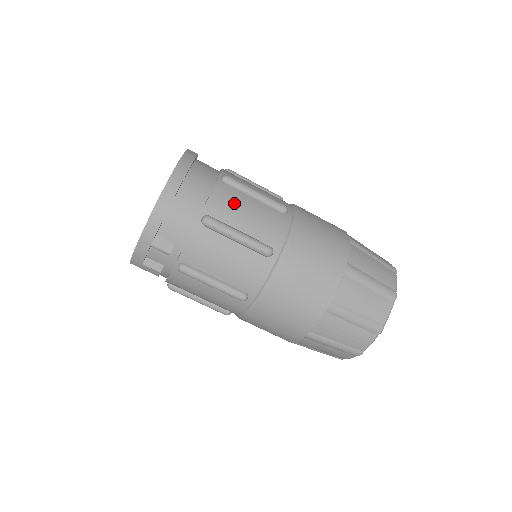
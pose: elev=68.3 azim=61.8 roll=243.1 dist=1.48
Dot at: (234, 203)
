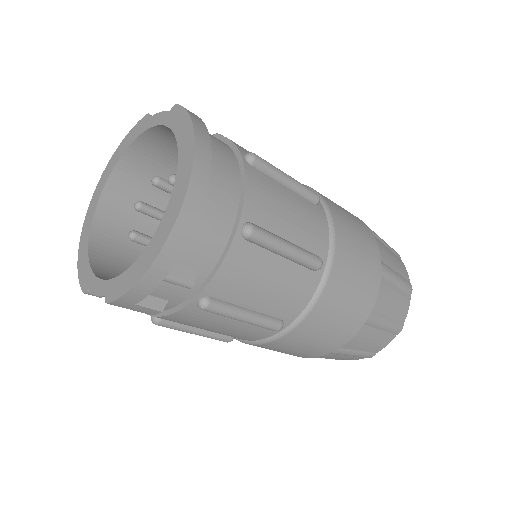
Dot at: (272, 198)
